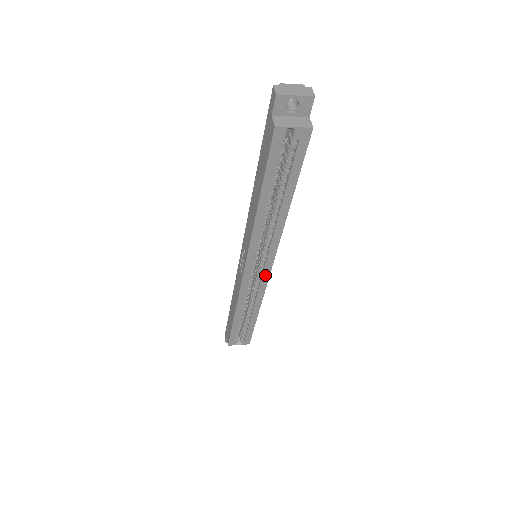
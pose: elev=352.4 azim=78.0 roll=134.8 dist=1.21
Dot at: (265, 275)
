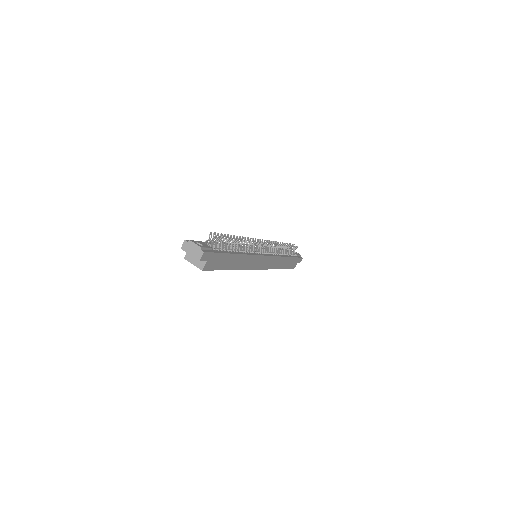
Dot at: occluded
